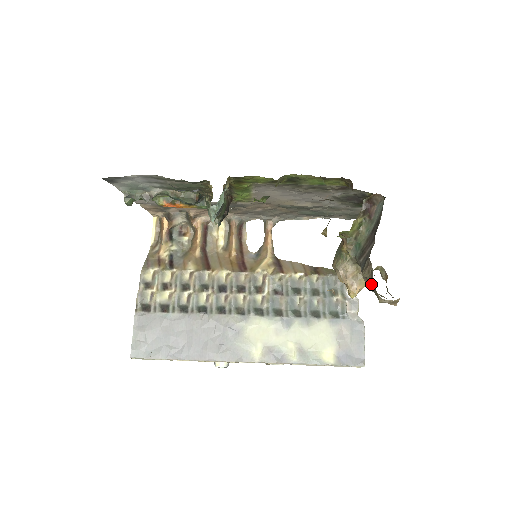
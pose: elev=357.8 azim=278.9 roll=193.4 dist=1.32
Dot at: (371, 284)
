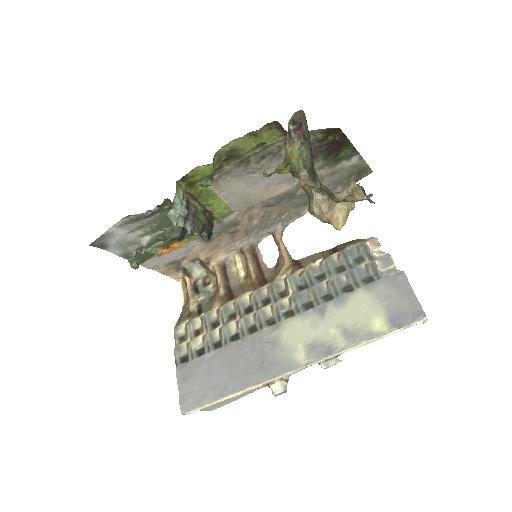
Dot at: (328, 191)
